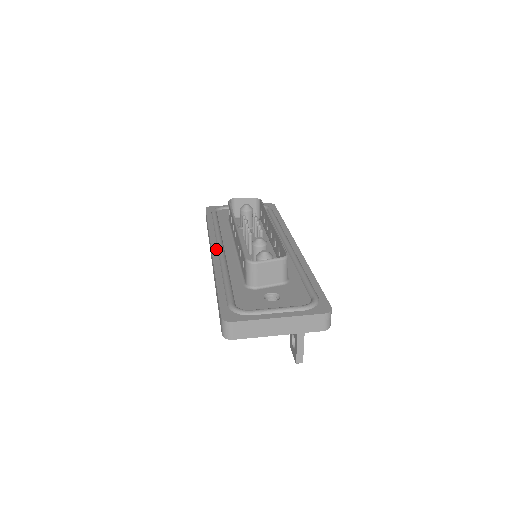
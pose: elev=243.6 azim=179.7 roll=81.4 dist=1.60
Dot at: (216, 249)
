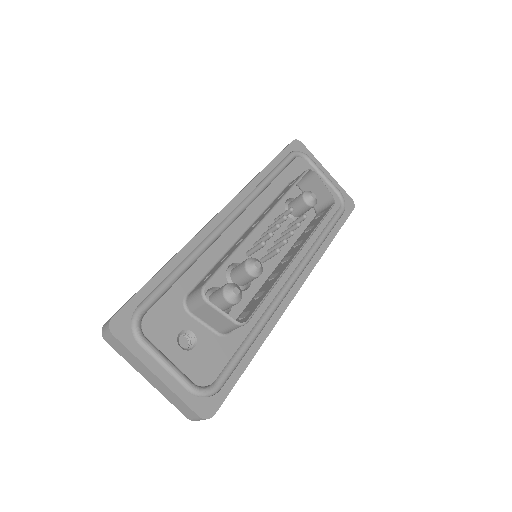
Dot at: (228, 213)
